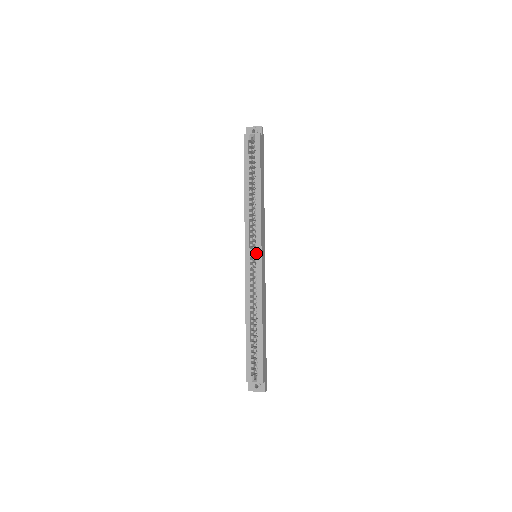
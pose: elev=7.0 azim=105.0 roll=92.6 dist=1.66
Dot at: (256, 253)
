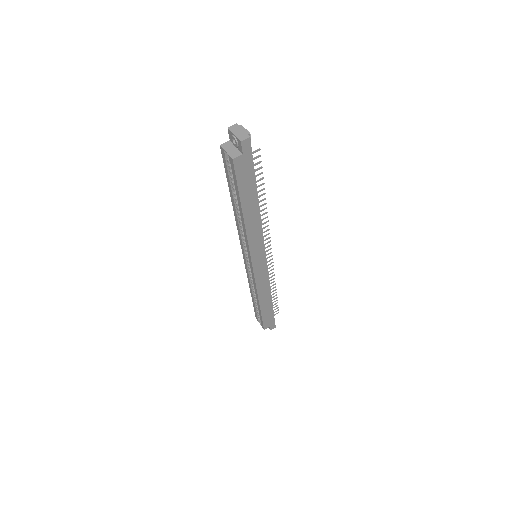
Dot at: occluded
